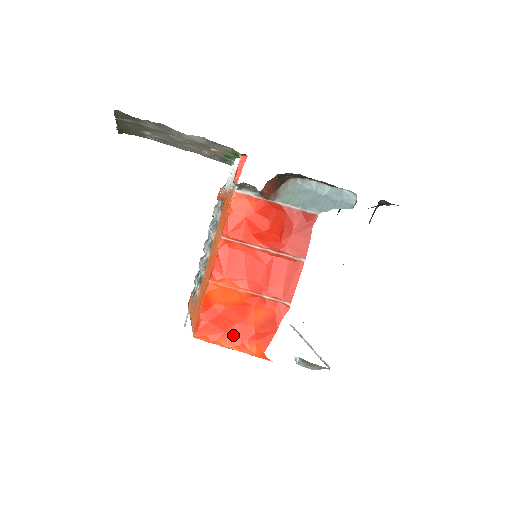
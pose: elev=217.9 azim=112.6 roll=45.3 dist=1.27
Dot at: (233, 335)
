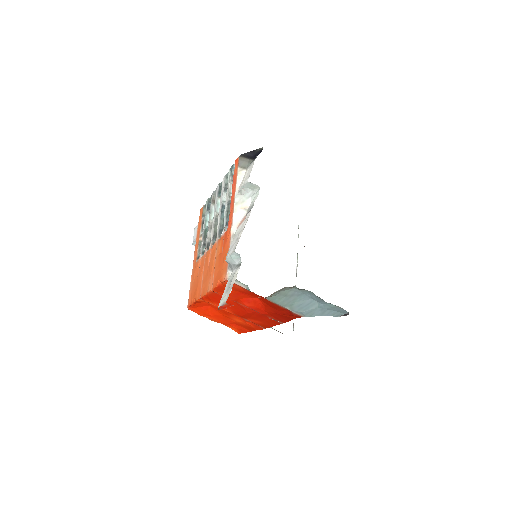
Dot at: (218, 319)
